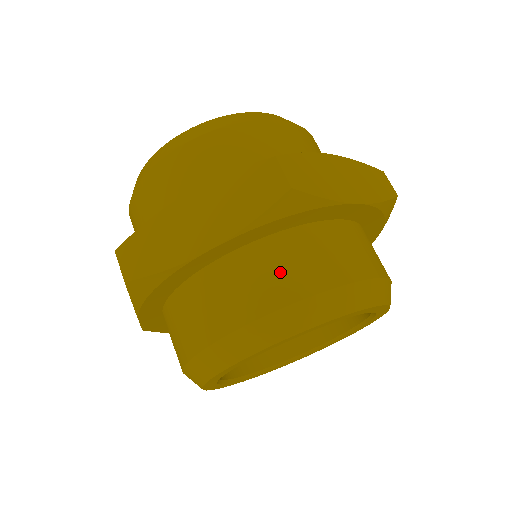
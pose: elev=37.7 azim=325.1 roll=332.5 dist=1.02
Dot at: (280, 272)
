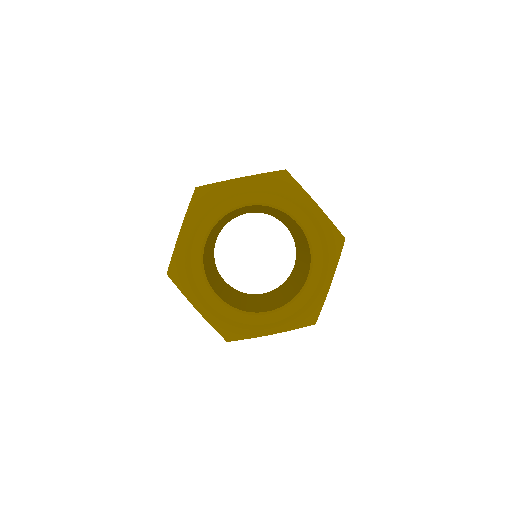
Dot at: occluded
